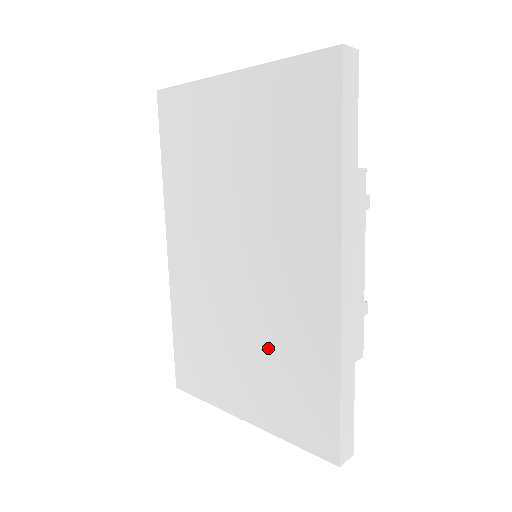
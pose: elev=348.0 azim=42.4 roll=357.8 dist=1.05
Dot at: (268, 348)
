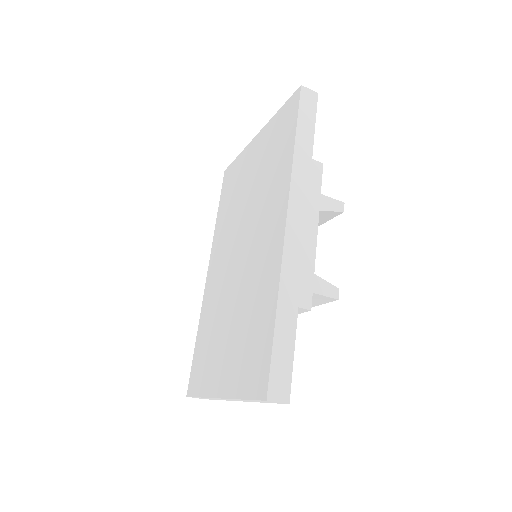
Dot at: (242, 314)
